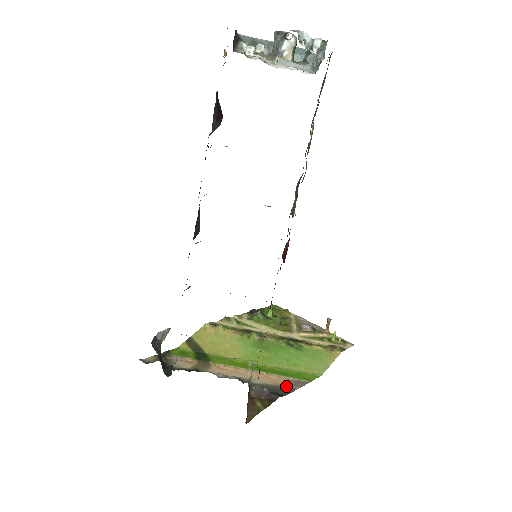
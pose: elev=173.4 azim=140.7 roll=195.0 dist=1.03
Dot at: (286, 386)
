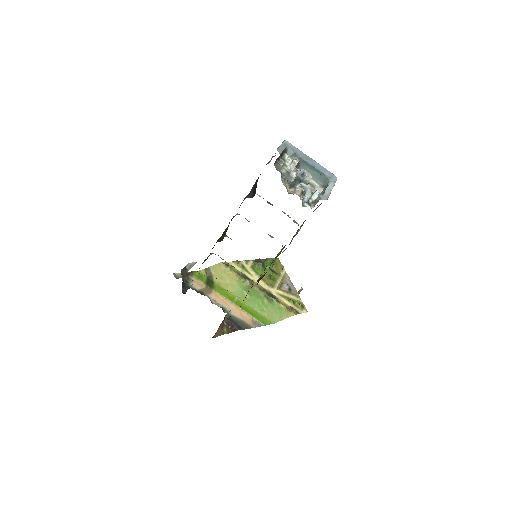
Dot at: (248, 323)
